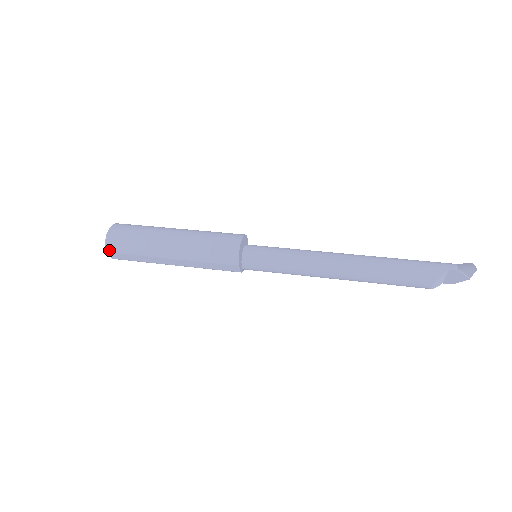
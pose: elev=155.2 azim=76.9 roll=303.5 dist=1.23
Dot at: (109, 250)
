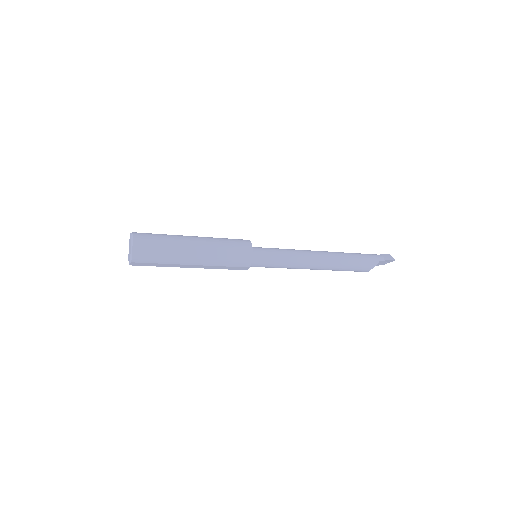
Dot at: (134, 261)
